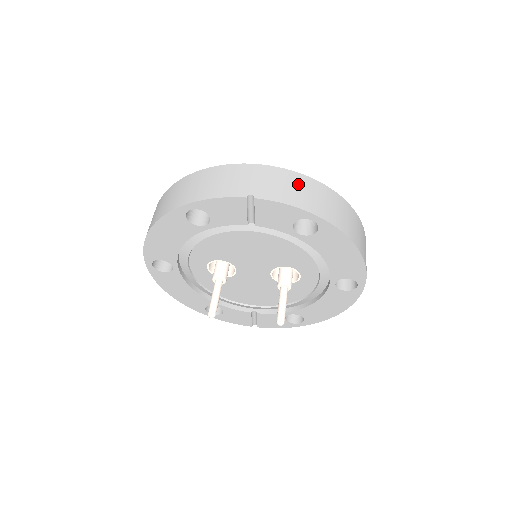
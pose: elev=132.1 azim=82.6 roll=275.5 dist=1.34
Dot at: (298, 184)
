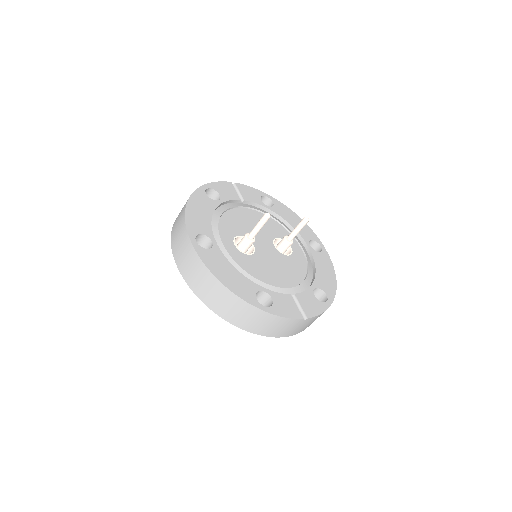
Dot at: occluded
